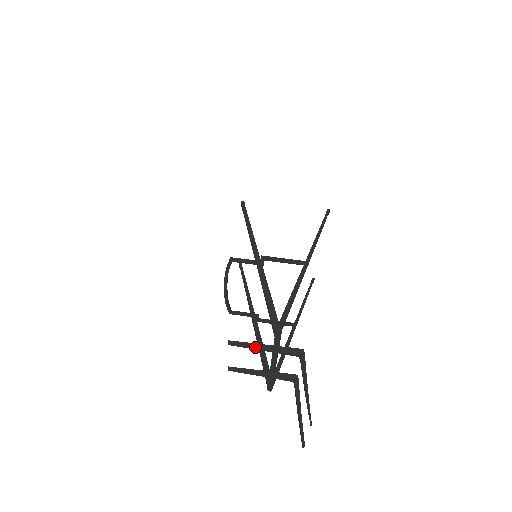
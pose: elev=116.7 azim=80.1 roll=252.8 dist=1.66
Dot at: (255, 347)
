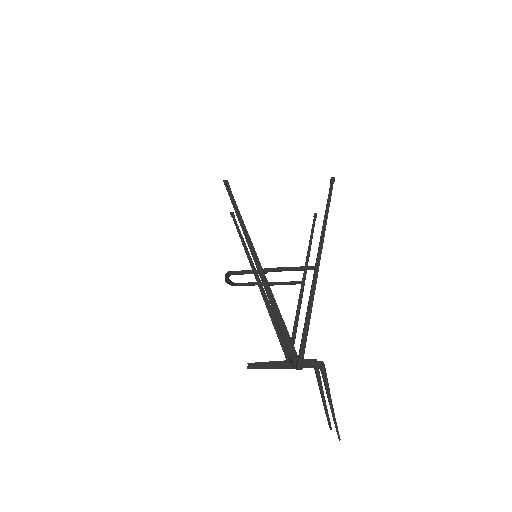
Dot at: occluded
